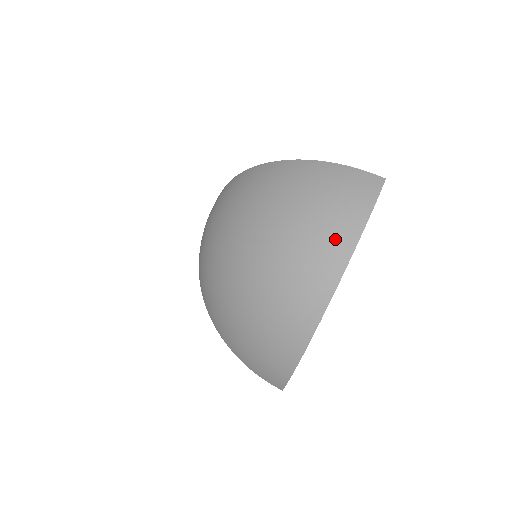
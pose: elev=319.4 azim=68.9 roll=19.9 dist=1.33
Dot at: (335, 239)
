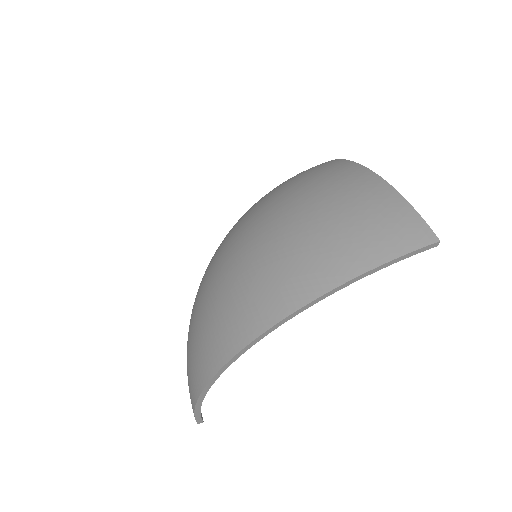
Dot at: (300, 273)
